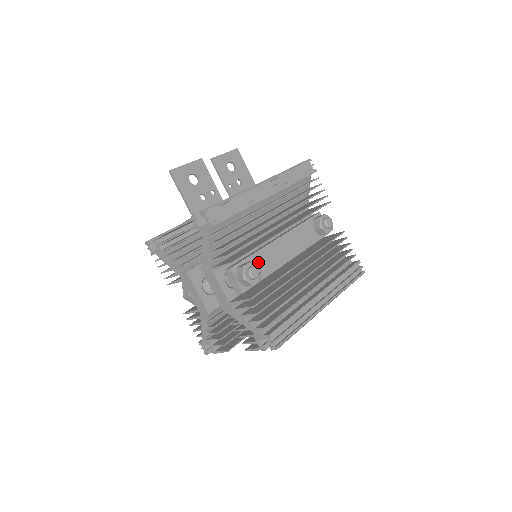
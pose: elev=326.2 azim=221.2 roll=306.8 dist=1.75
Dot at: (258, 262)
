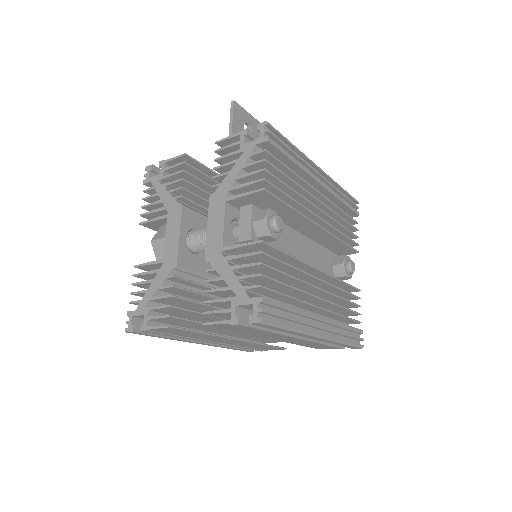
Dot at: occluded
